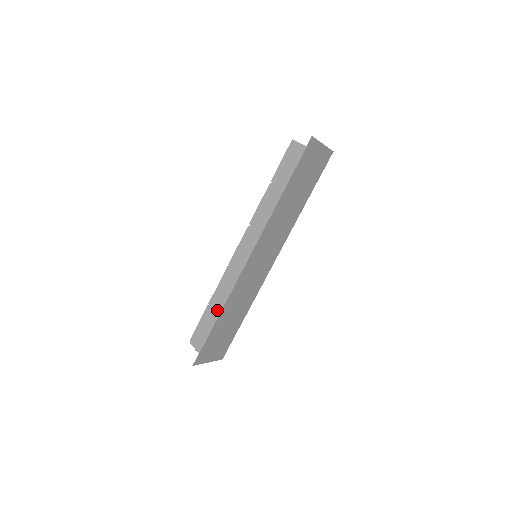
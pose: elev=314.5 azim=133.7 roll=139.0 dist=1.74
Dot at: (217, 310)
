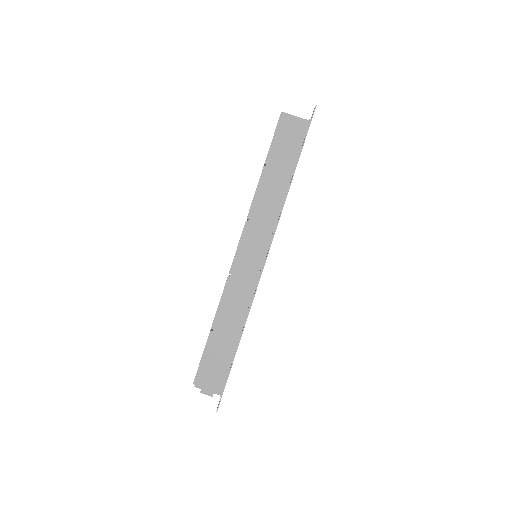
Dot at: (226, 333)
